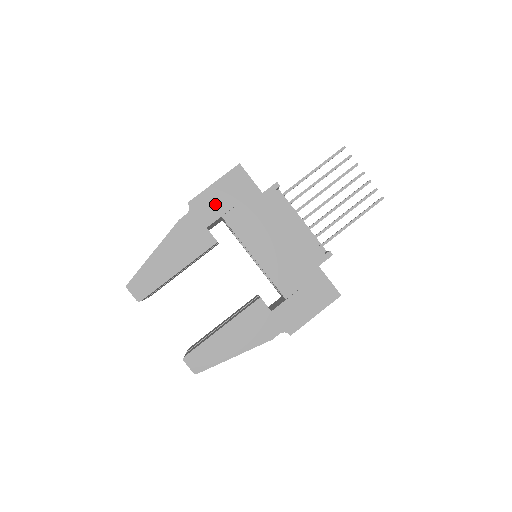
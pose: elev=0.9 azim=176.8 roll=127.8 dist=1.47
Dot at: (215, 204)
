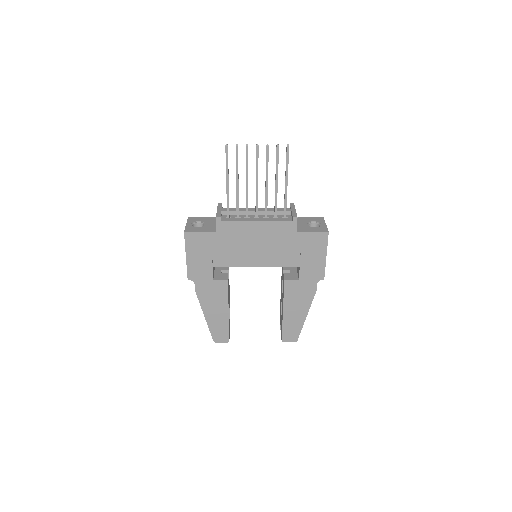
Dot at: (201, 265)
